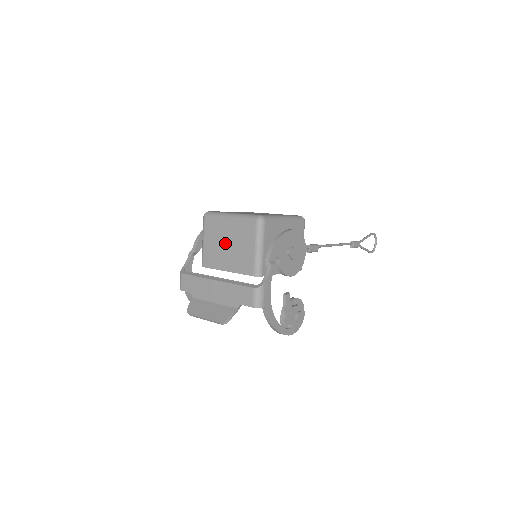
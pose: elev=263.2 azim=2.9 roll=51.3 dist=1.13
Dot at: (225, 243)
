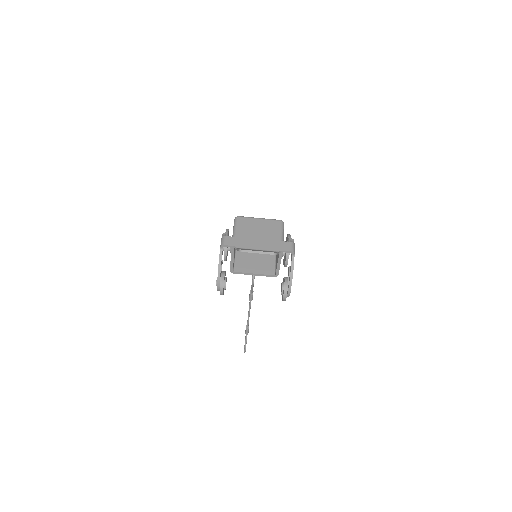
Dot at: (256, 229)
